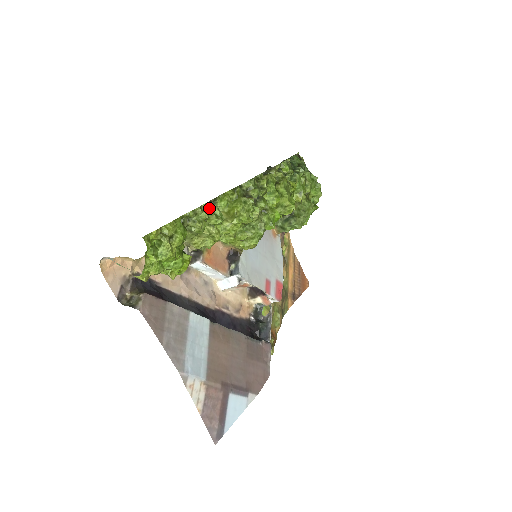
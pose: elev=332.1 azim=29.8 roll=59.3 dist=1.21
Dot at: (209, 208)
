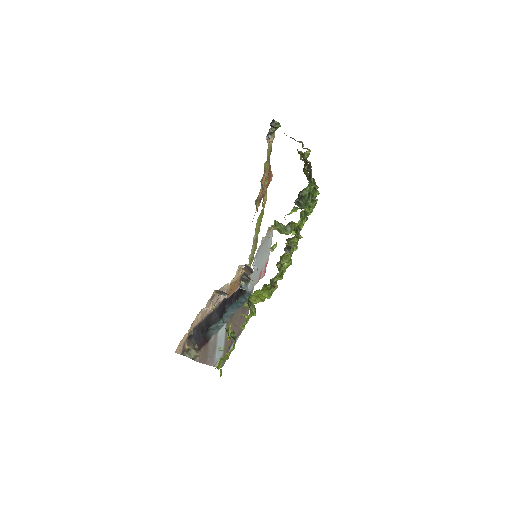
Dot at: (250, 315)
